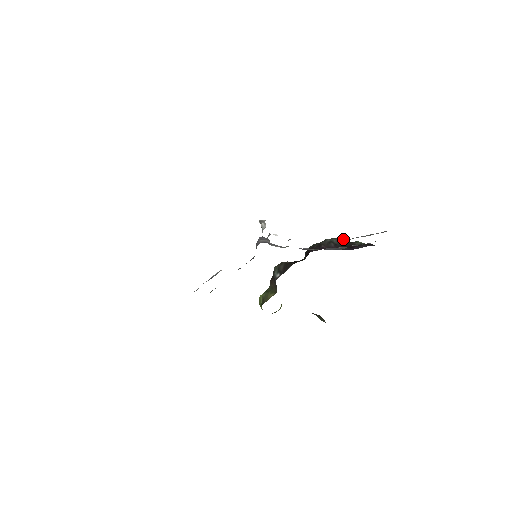
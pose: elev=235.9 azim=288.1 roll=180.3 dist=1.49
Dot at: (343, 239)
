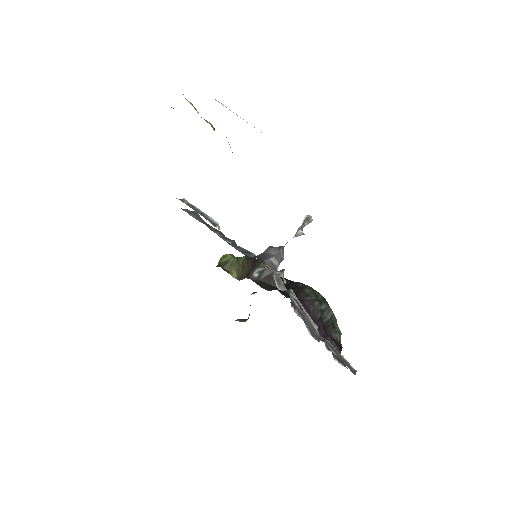
Dot at: (334, 317)
